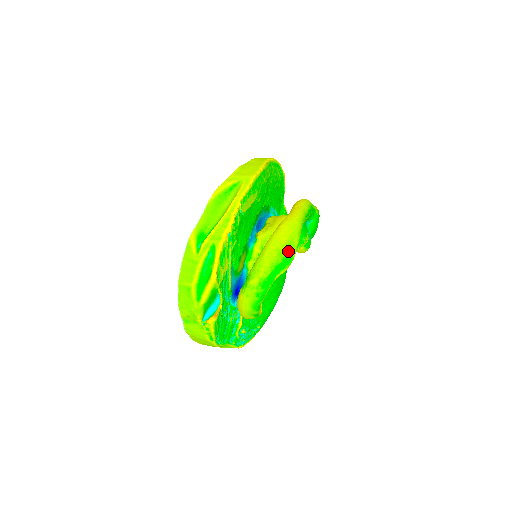
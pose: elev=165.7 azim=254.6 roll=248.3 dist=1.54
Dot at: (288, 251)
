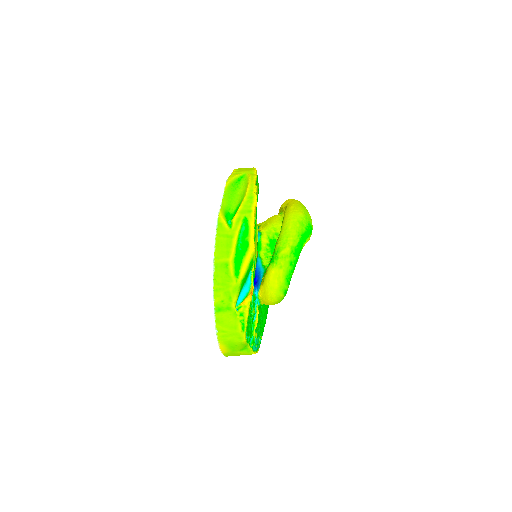
Dot at: (308, 222)
